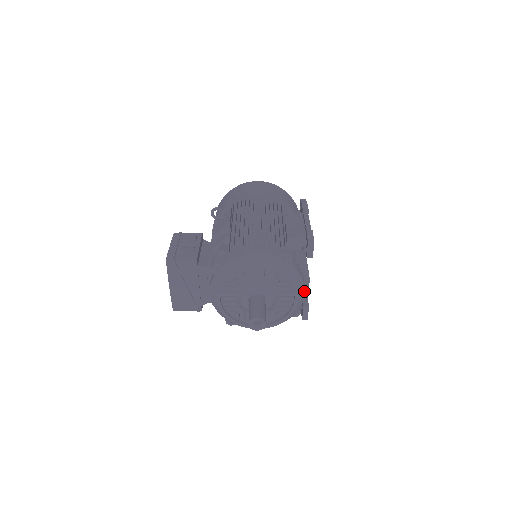
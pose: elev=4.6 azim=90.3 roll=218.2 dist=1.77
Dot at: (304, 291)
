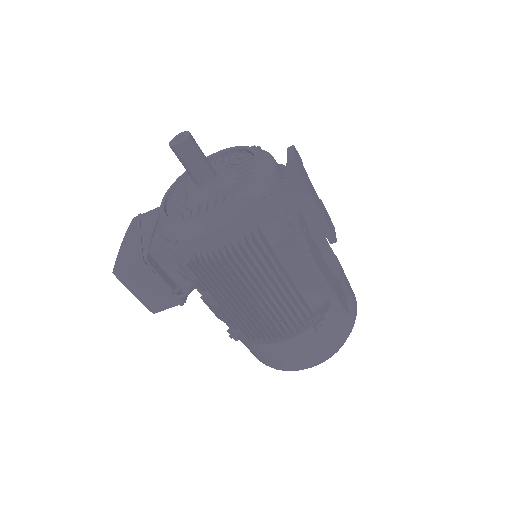
Dot at: (274, 163)
